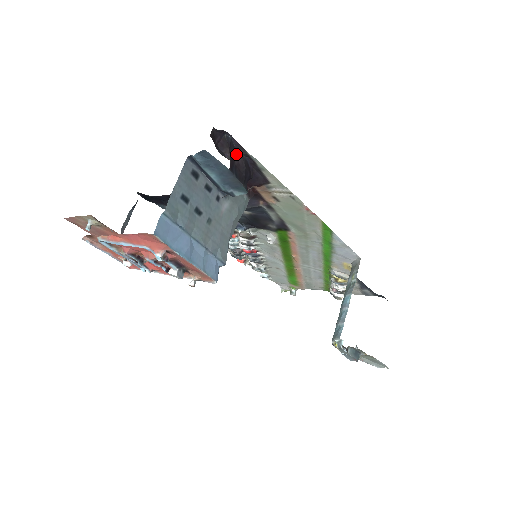
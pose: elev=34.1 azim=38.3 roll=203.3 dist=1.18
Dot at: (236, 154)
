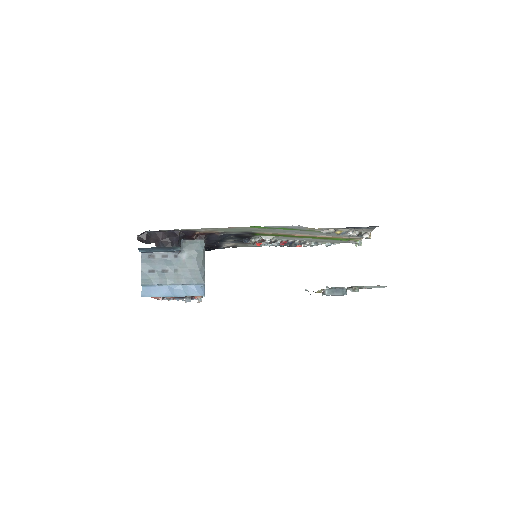
Dot at: (159, 235)
